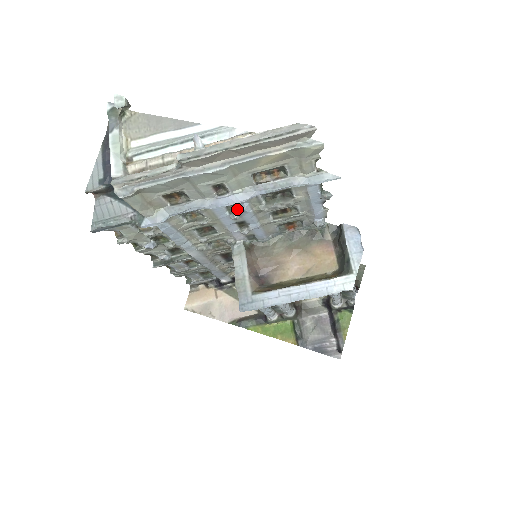
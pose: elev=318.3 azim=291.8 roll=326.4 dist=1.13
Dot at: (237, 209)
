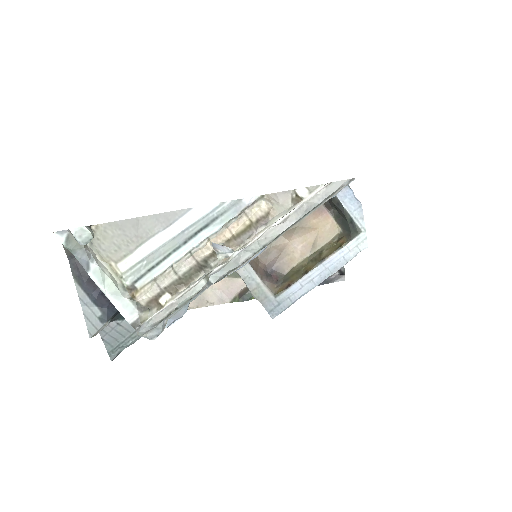
Dot at: occluded
